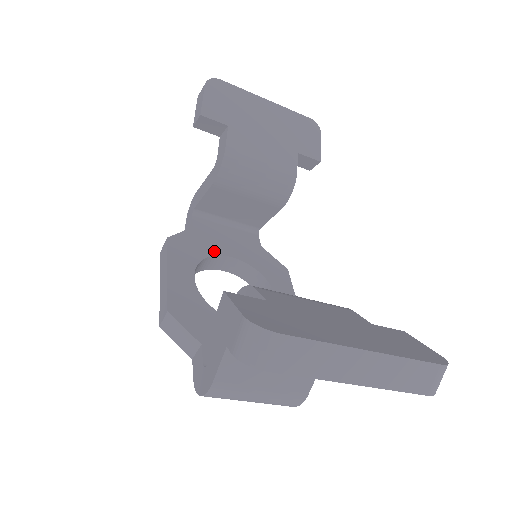
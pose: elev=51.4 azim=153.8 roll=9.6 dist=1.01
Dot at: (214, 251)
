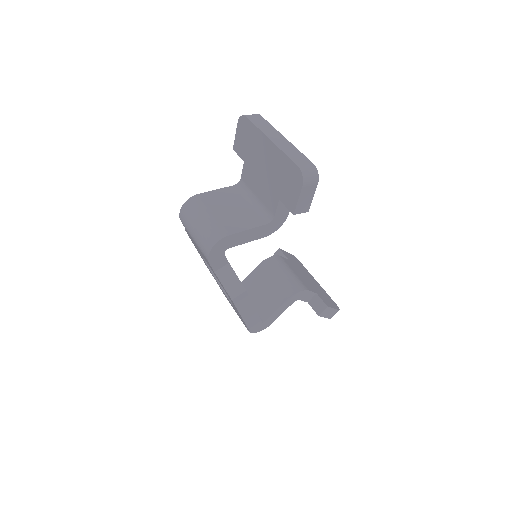
Dot at: occluded
